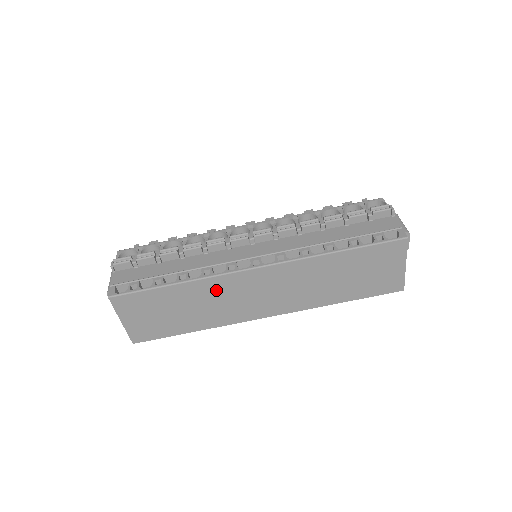
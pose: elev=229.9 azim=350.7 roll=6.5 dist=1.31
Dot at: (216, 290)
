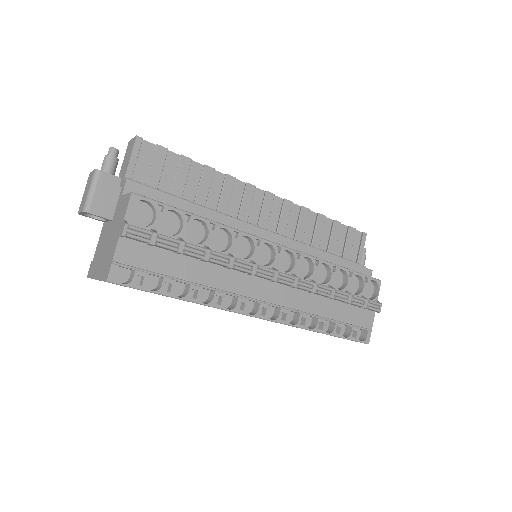
Dot at: occluded
